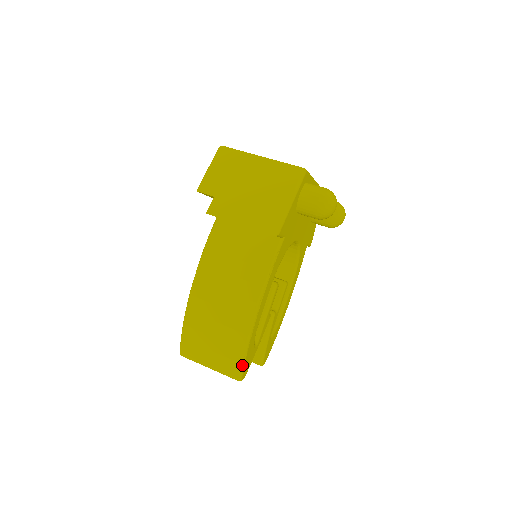
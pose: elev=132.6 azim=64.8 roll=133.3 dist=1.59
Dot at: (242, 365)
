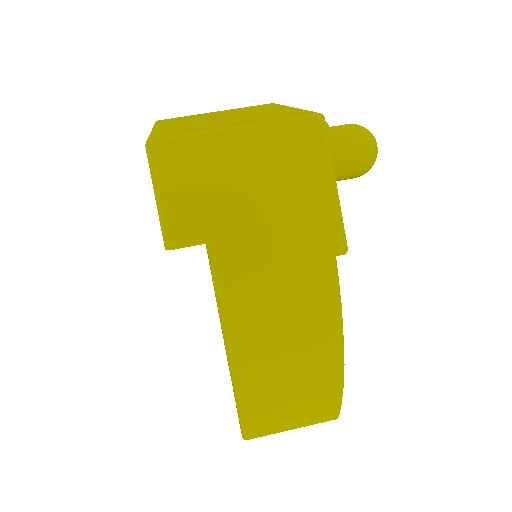
Dot at: (340, 407)
